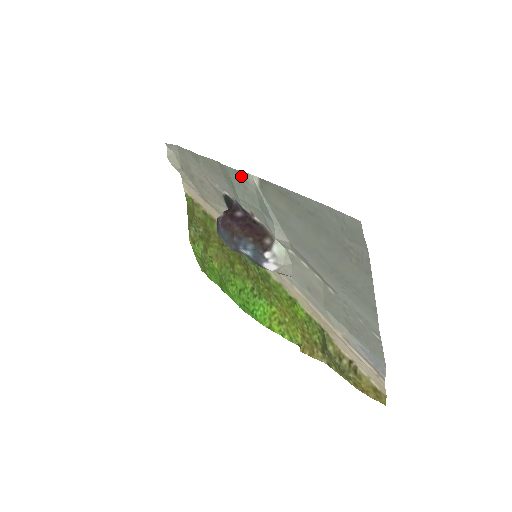
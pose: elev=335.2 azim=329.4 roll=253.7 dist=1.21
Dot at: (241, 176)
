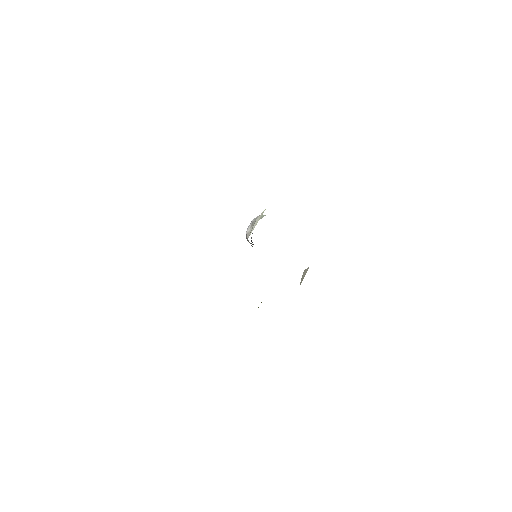
Dot at: occluded
